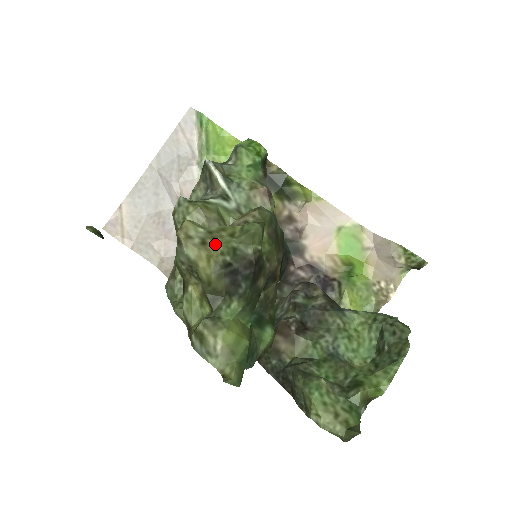
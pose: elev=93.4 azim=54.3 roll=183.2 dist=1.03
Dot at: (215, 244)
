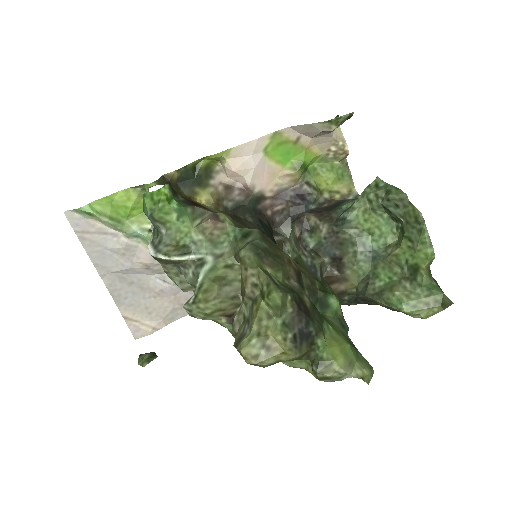
Dot at: (273, 339)
